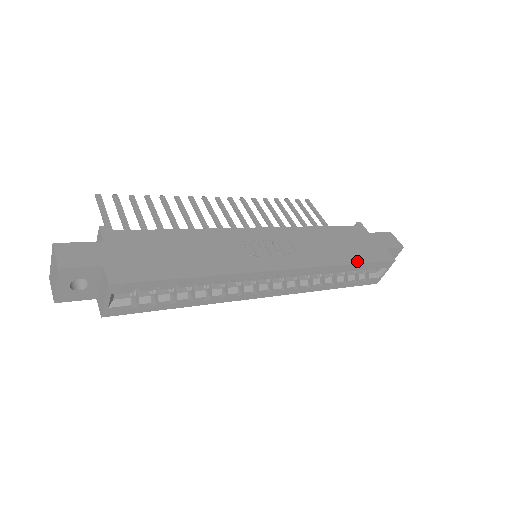
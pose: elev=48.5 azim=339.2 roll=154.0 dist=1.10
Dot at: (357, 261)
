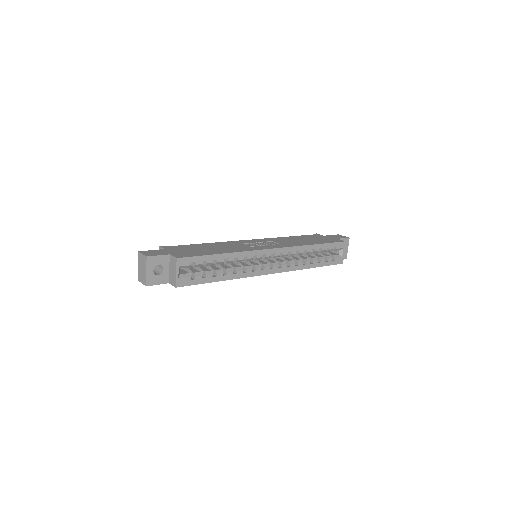
Dot at: (320, 243)
